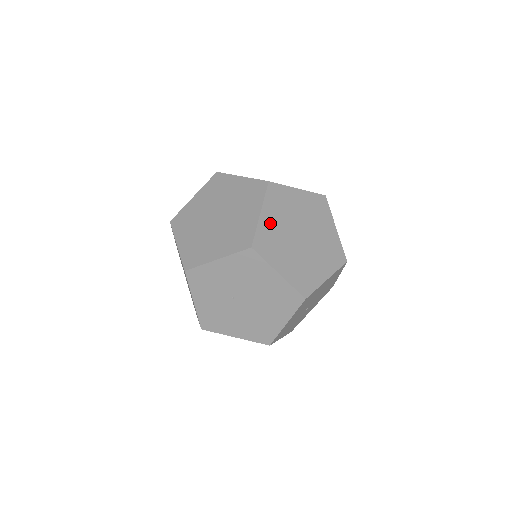
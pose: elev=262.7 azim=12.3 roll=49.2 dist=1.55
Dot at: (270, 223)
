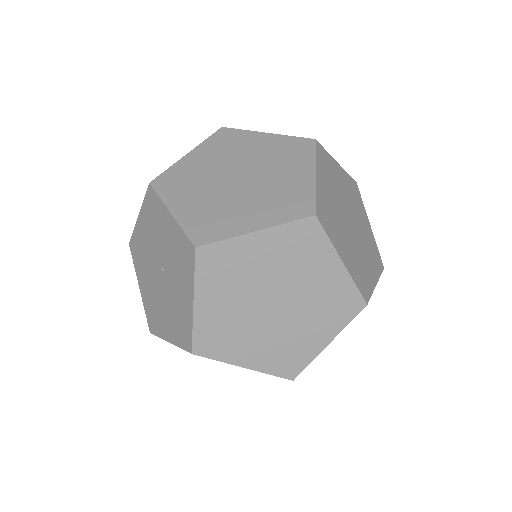
Dot at: (348, 256)
